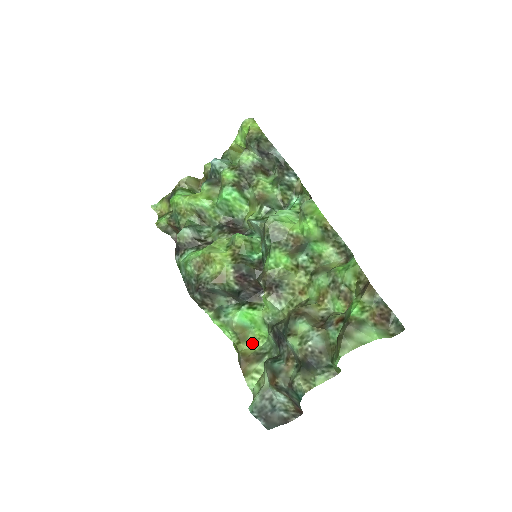
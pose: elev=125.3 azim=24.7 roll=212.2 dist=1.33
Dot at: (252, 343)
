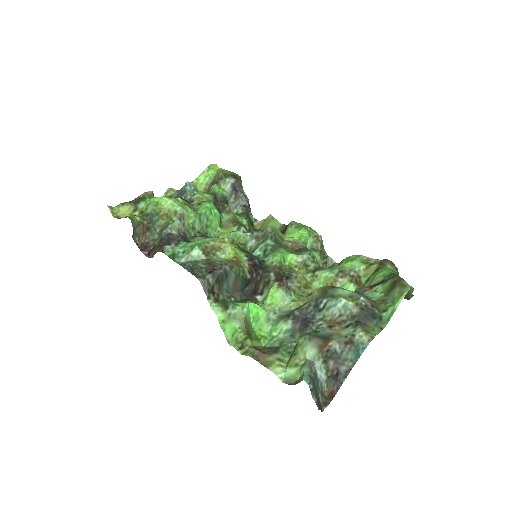
Dot at: (256, 342)
